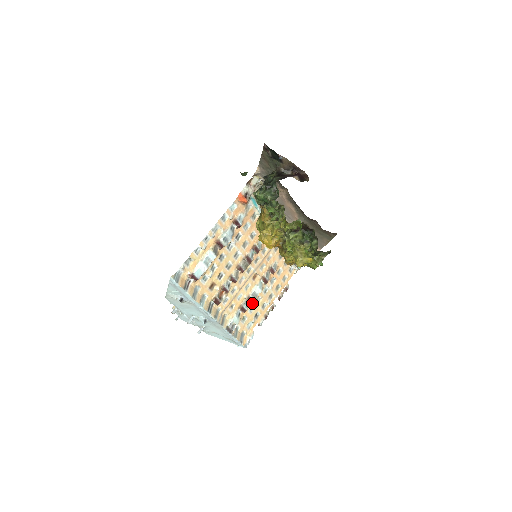
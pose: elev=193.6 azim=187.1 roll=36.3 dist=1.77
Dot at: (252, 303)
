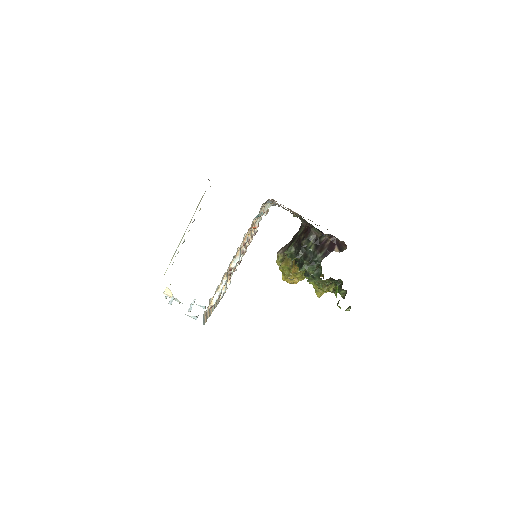
Dot at: occluded
